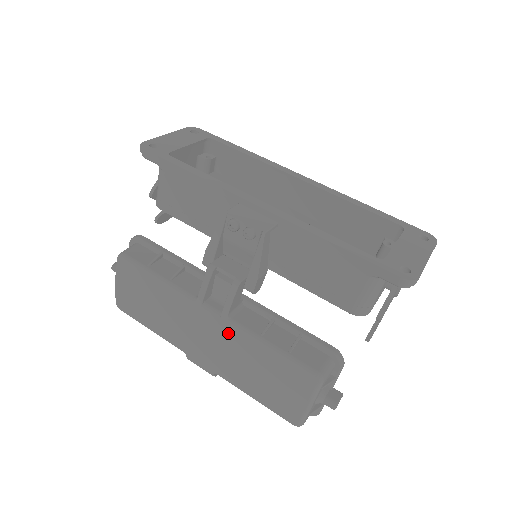
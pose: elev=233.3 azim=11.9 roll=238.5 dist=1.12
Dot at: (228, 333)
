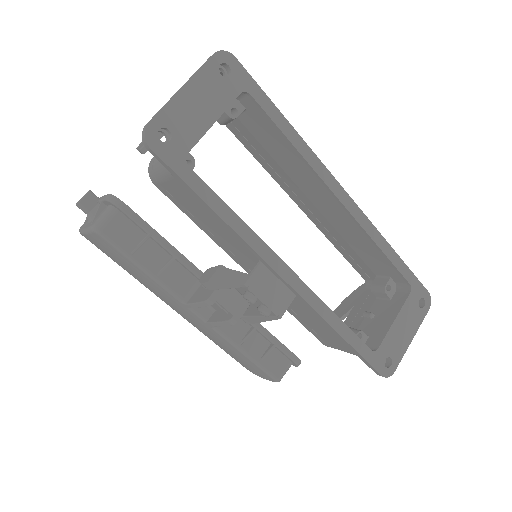
Dot at: (209, 330)
